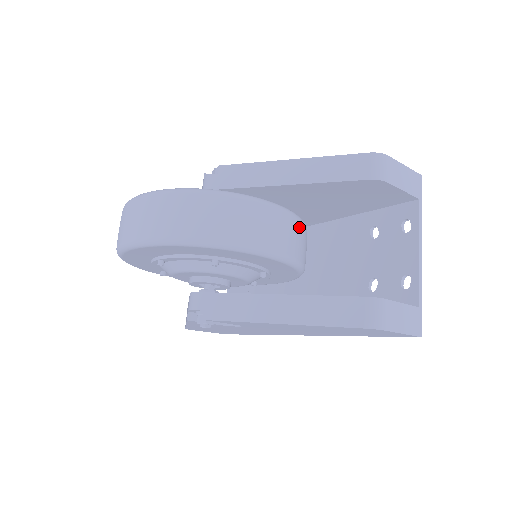
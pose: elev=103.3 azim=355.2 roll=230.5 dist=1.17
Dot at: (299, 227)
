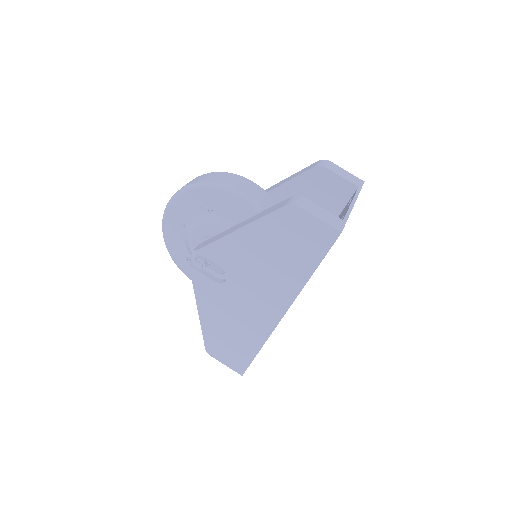
Dot at: (270, 200)
